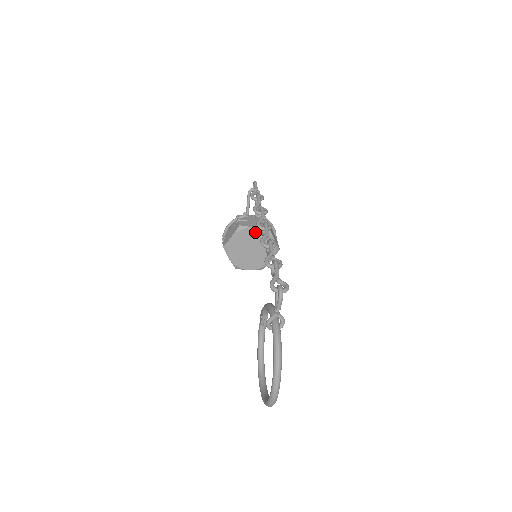
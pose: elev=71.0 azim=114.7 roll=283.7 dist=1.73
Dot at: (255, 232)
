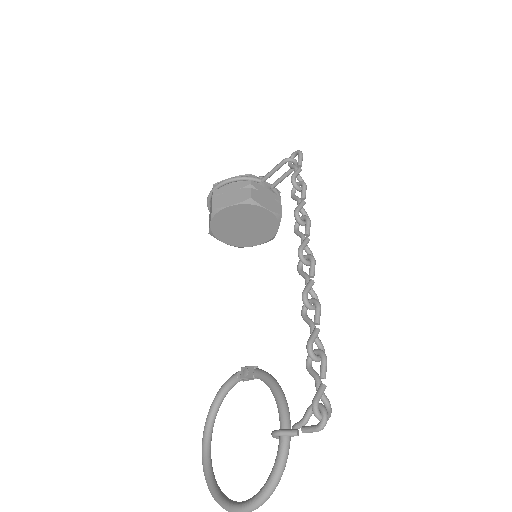
Dot at: (263, 214)
